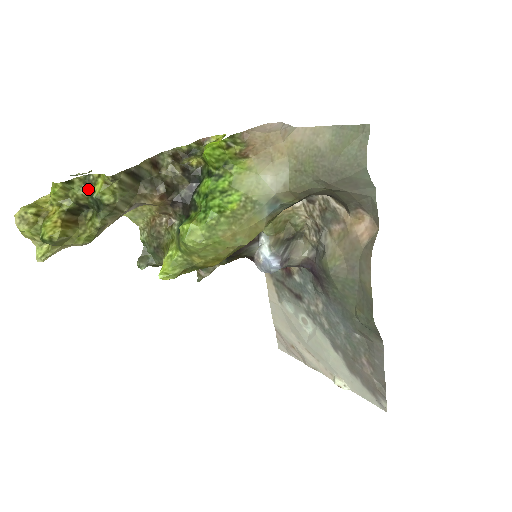
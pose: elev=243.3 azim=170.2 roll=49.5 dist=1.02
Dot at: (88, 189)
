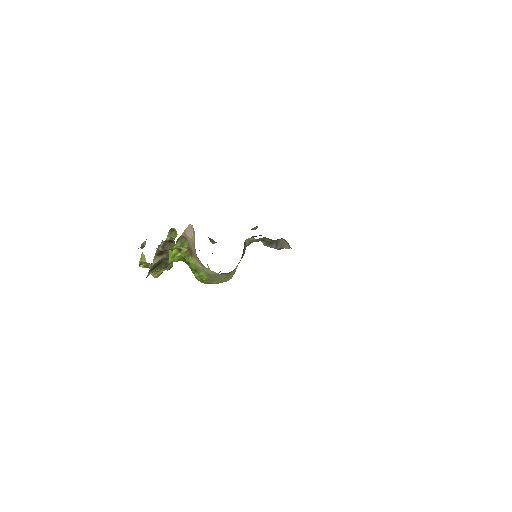
Dot at: (149, 264)
